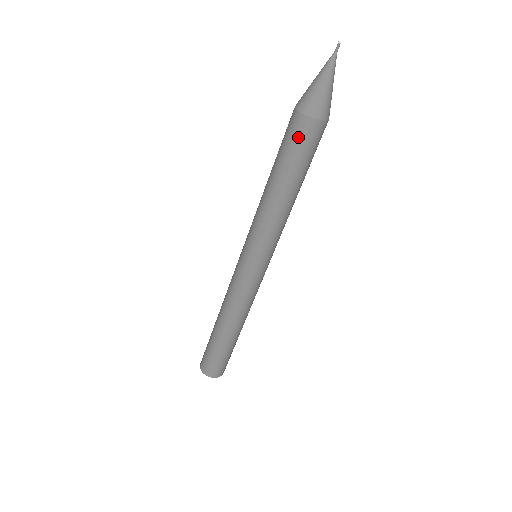
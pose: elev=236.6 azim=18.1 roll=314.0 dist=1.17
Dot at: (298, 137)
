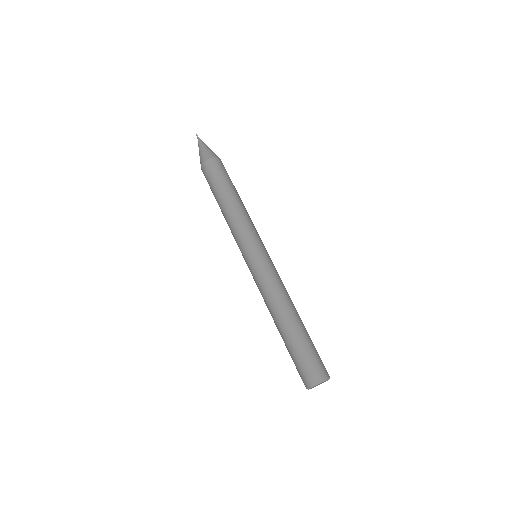
Dot at: (207, 175)
